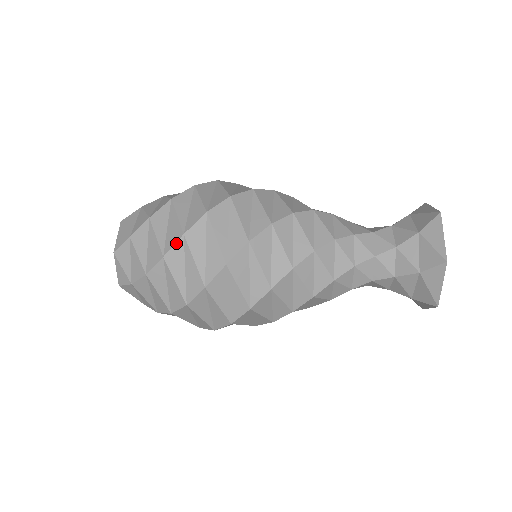
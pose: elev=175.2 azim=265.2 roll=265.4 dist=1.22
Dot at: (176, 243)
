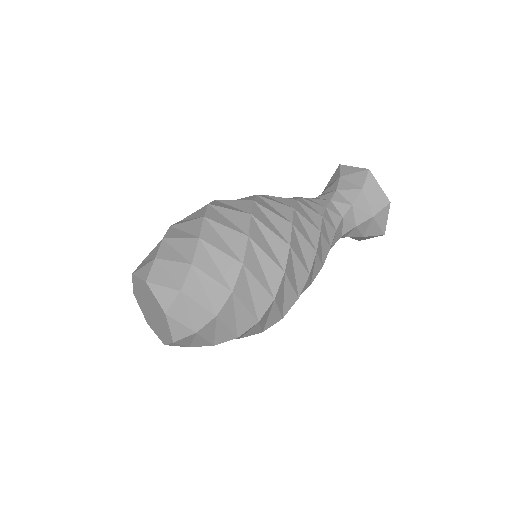
Dot at: (239, 275)
